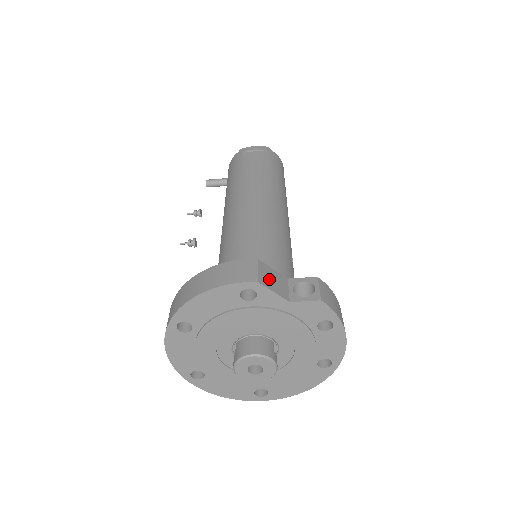
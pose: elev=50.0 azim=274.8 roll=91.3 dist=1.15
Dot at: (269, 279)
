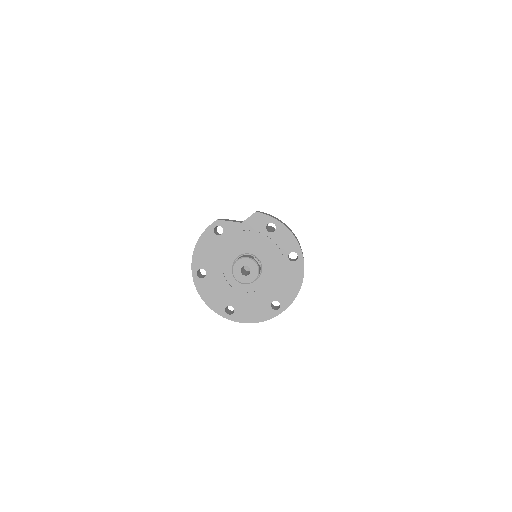
Dot at: (227, 220)
